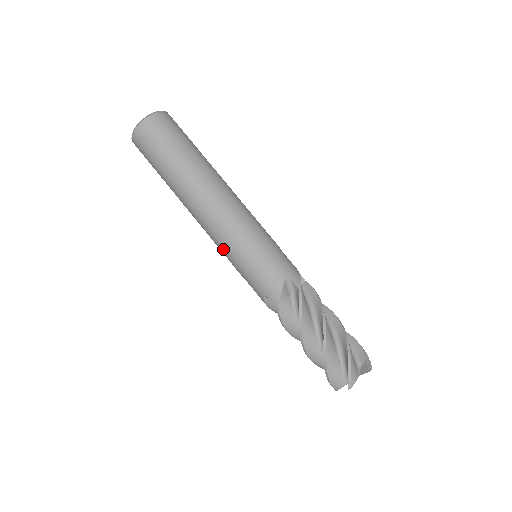
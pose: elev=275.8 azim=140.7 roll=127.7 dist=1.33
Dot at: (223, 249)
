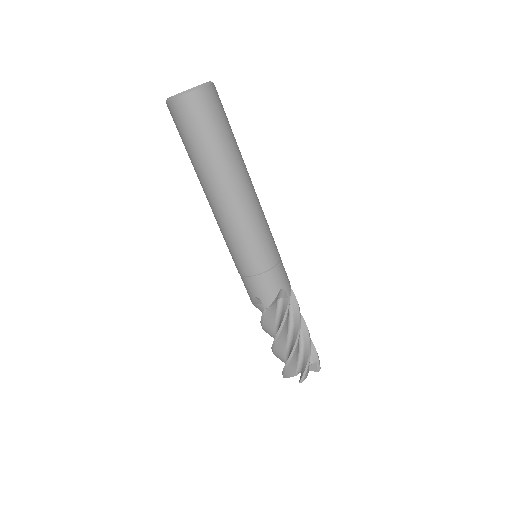
Dot at: (232, 246)
